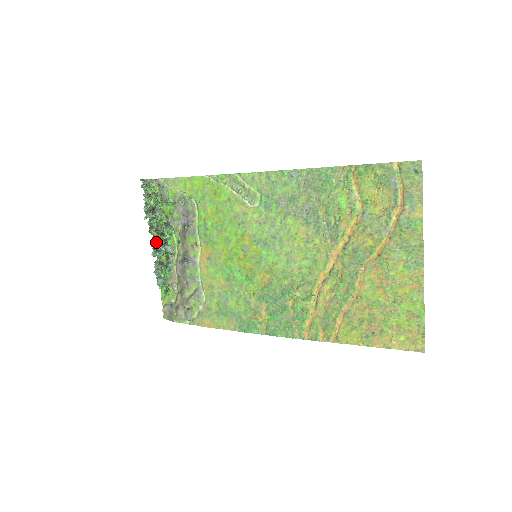
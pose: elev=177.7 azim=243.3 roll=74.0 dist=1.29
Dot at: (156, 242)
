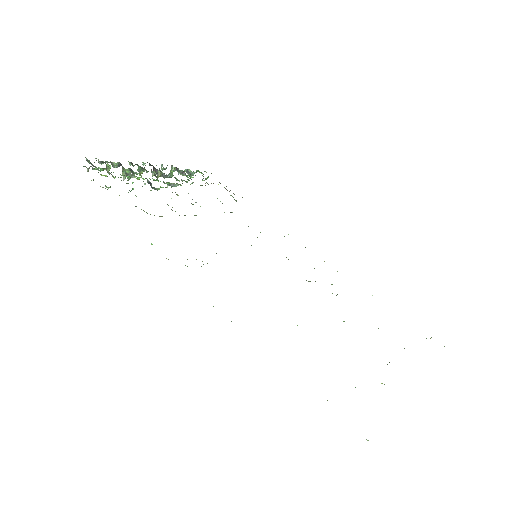
Dot at: (155, 172)
